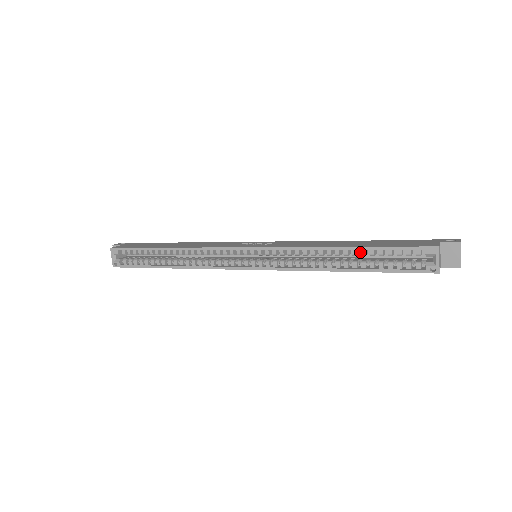
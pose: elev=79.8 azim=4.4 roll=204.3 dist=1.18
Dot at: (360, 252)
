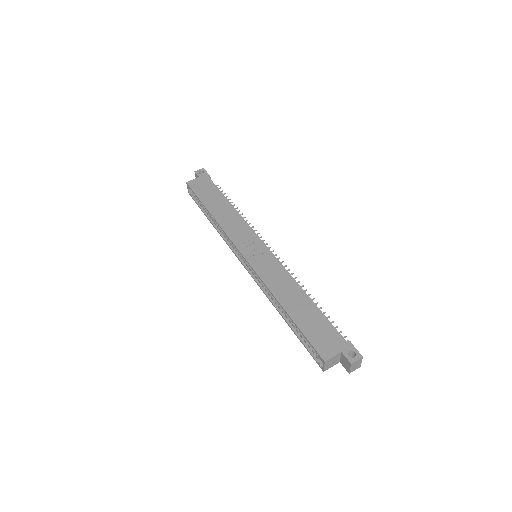
Dot at: occluded
